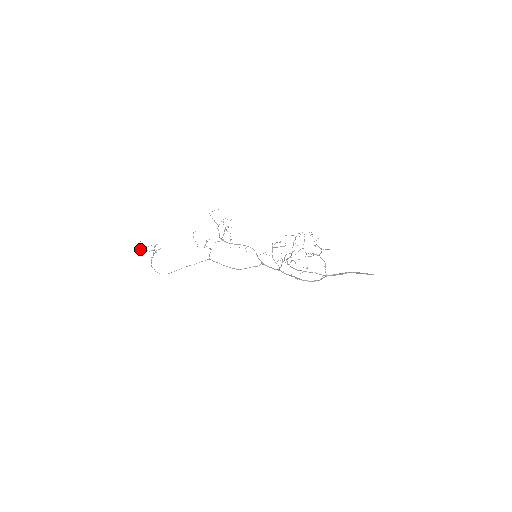
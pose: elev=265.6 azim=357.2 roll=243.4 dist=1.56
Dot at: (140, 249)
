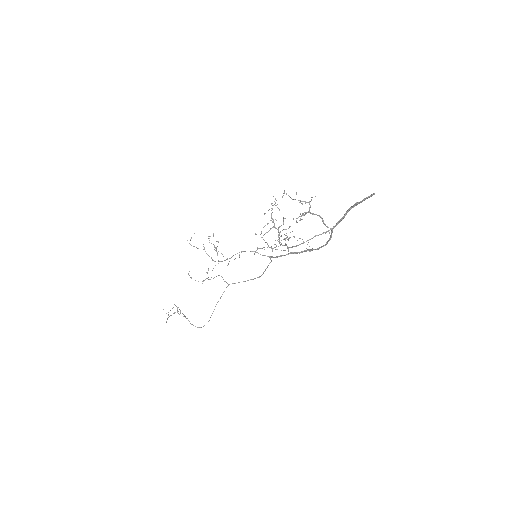
Dot at: (168, 317)
